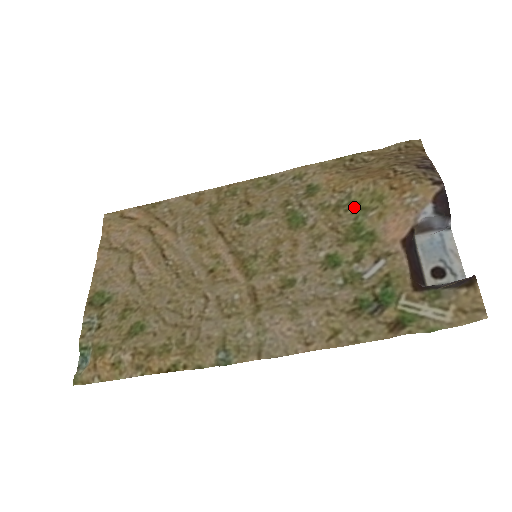
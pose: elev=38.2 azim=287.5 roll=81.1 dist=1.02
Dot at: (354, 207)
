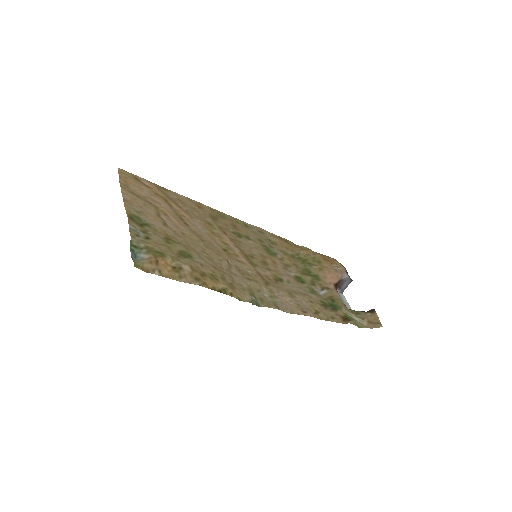
Dot at: (302, 261)
